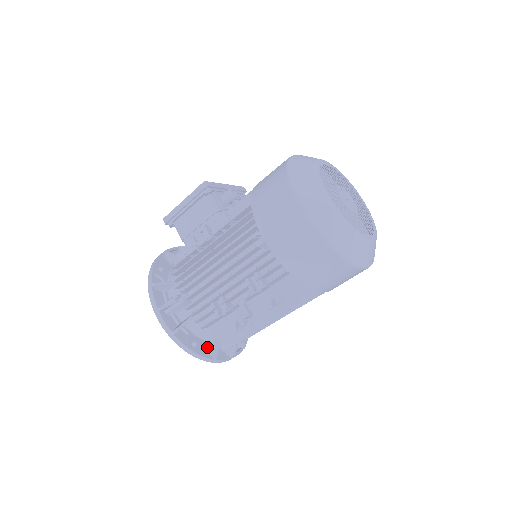
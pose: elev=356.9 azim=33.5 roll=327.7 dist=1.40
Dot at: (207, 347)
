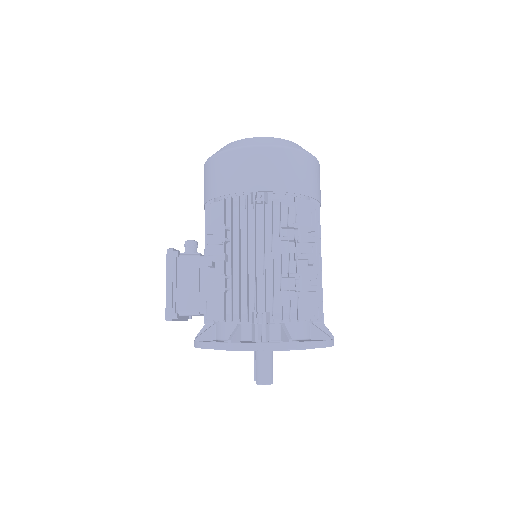
Dot at: occluded
